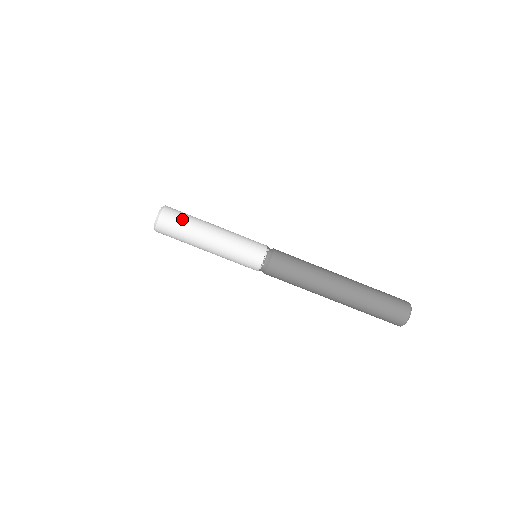
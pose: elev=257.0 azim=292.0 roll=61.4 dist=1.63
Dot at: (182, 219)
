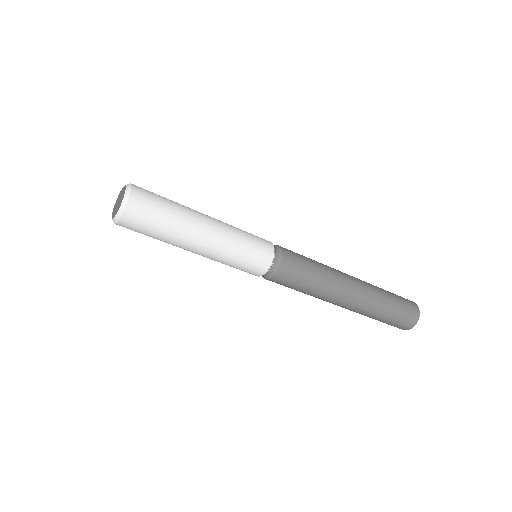
Dot at: (155, 225)
